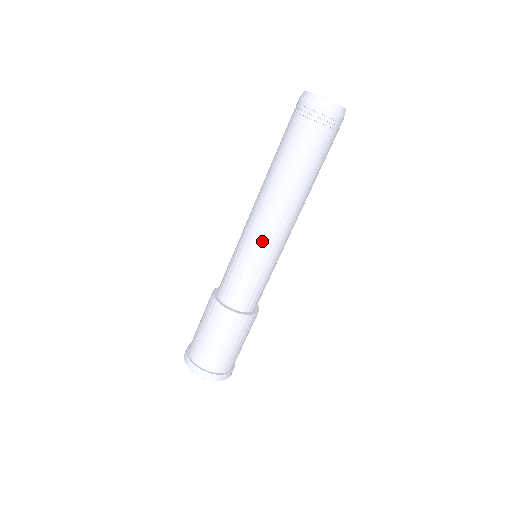
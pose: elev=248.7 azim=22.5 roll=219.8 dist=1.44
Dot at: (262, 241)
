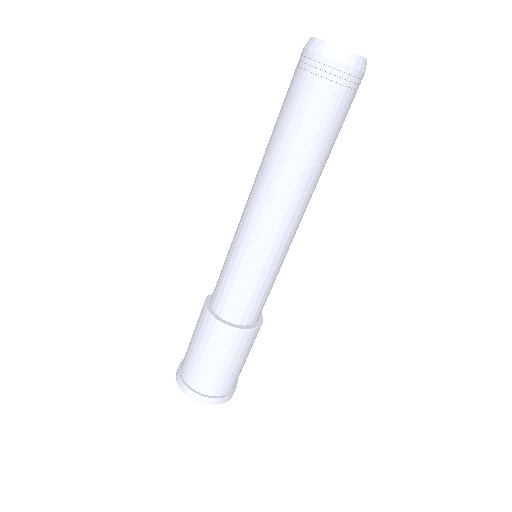
Dot at: (271, 243)
